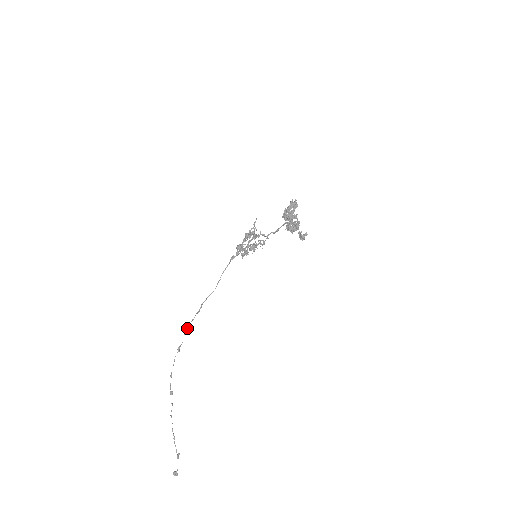
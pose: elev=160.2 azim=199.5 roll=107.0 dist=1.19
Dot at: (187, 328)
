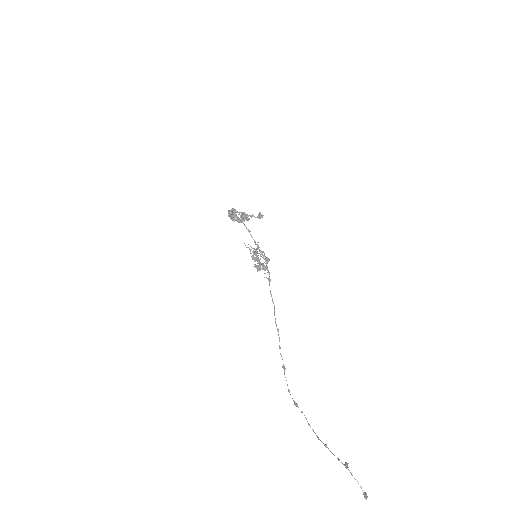
Dot at: (280, 348)
